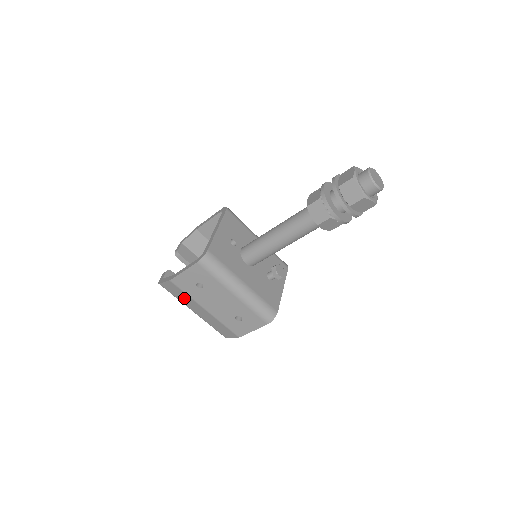
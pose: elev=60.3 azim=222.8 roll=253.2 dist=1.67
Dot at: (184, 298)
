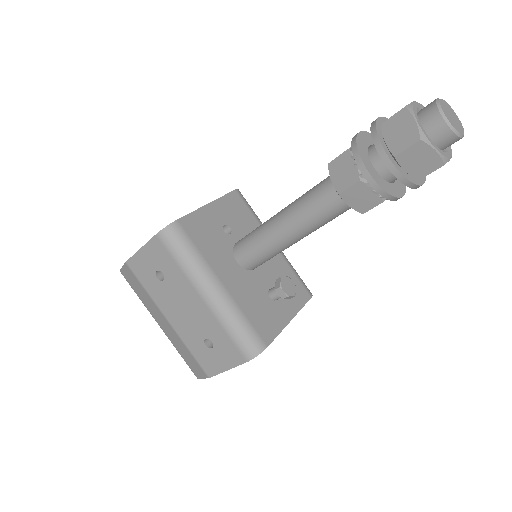
Dot at: (145, 297)
